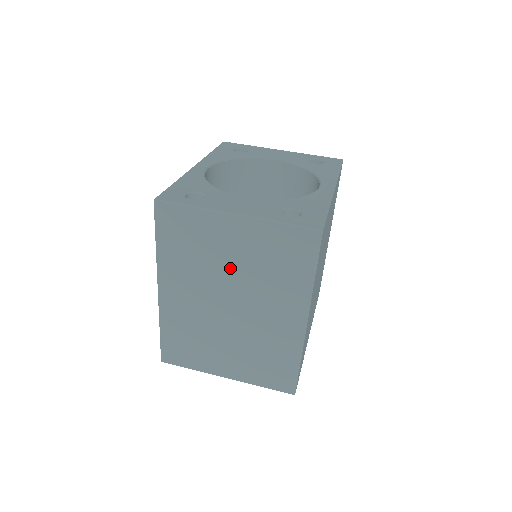
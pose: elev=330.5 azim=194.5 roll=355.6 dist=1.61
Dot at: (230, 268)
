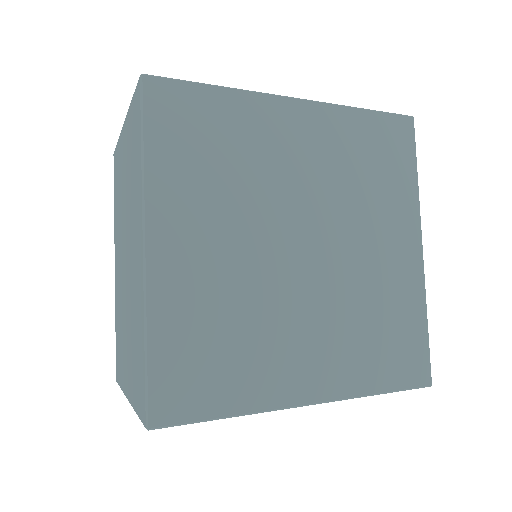
Dot at: (125, 198)
